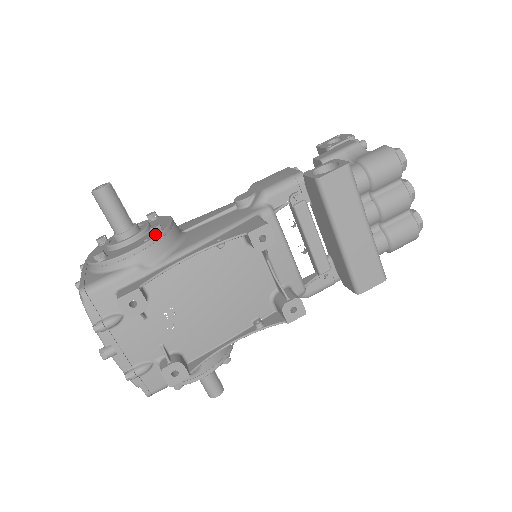
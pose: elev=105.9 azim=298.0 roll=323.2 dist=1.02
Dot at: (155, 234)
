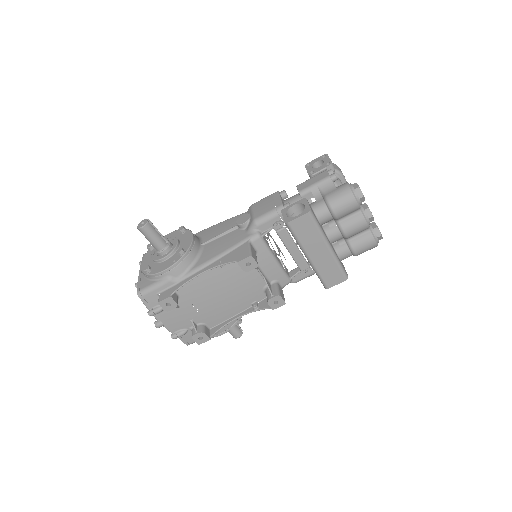
Dot at: (180, 256)
